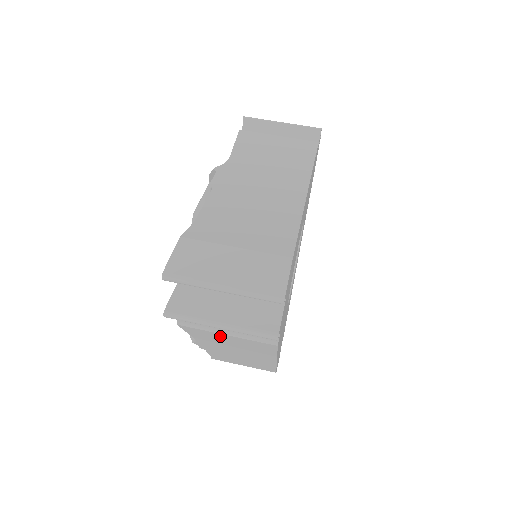
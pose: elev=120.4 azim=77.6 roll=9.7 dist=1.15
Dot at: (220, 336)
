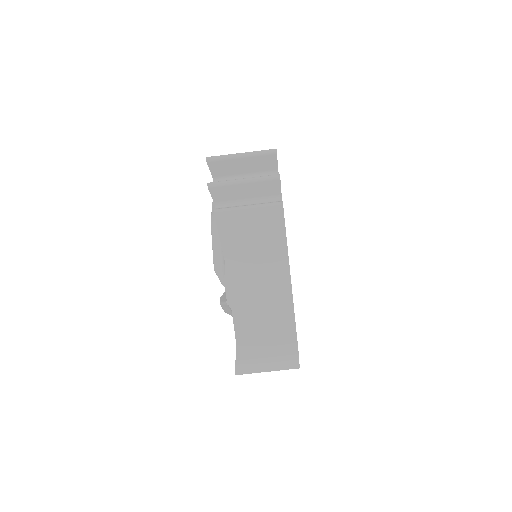
Dot at: occluded
